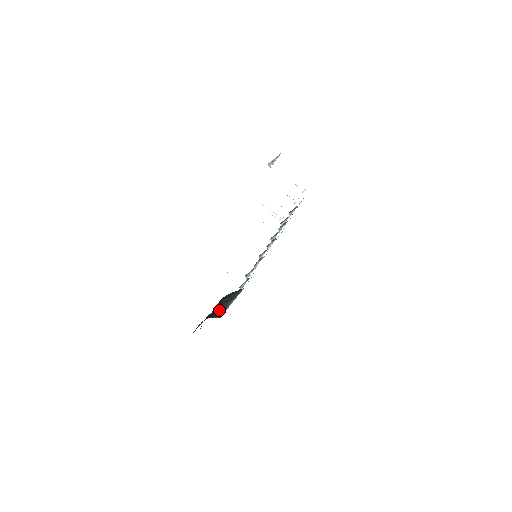
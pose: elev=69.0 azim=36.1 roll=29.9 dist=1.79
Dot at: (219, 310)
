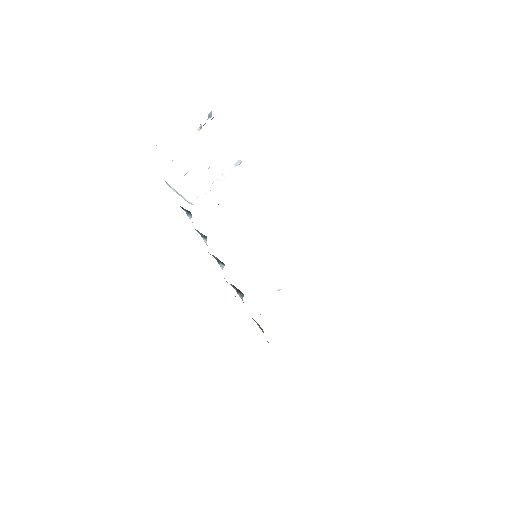
Dot at: occluded
